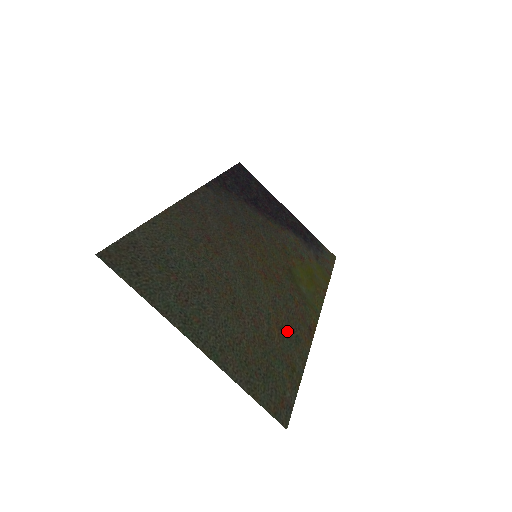
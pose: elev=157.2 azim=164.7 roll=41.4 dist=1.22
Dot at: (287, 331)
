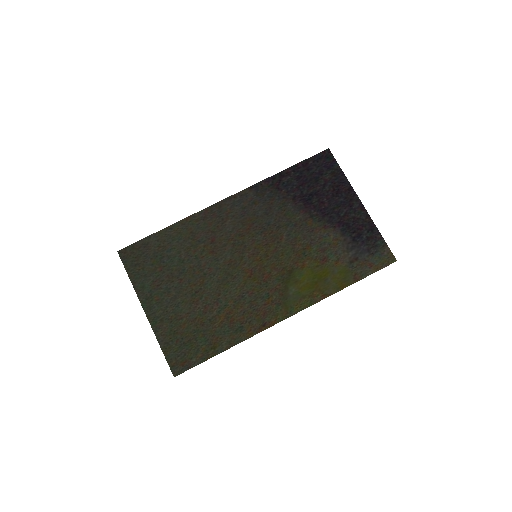
Dot at: (234, 321)
